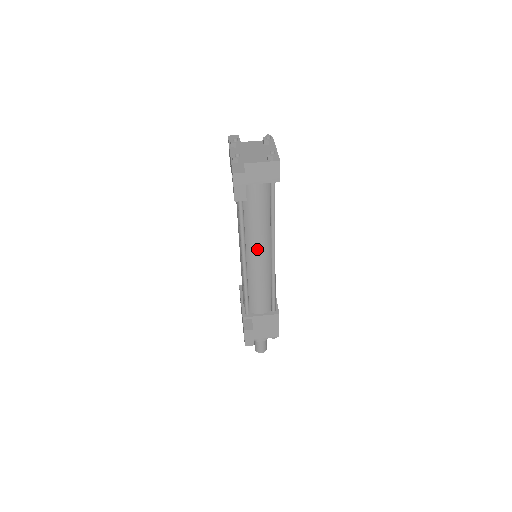
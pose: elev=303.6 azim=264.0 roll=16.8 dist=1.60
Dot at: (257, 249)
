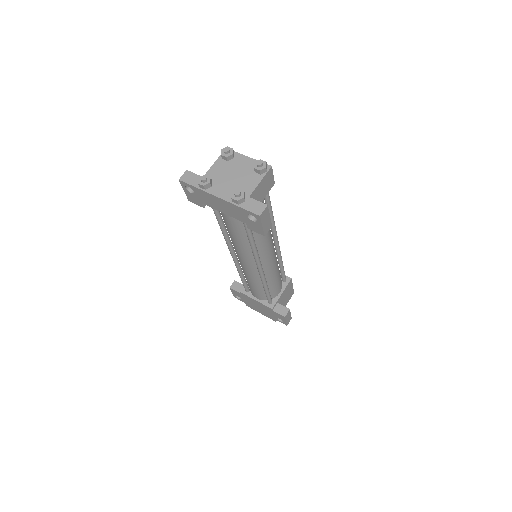
Dot at: (269, 252)
